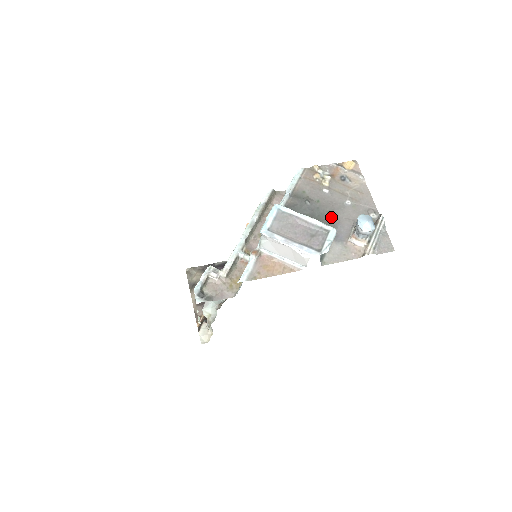
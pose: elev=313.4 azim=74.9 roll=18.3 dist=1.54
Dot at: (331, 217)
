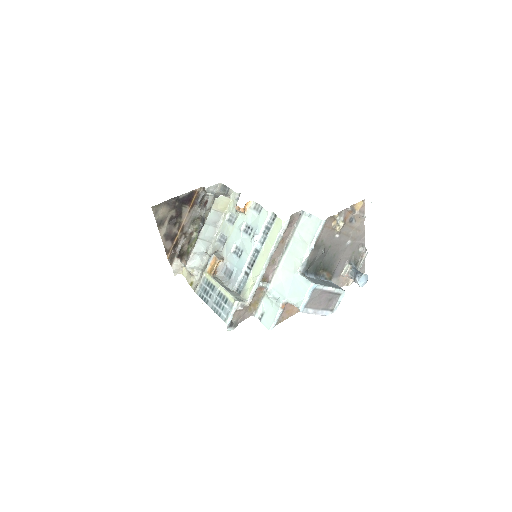
Dot at: (335, 259)
